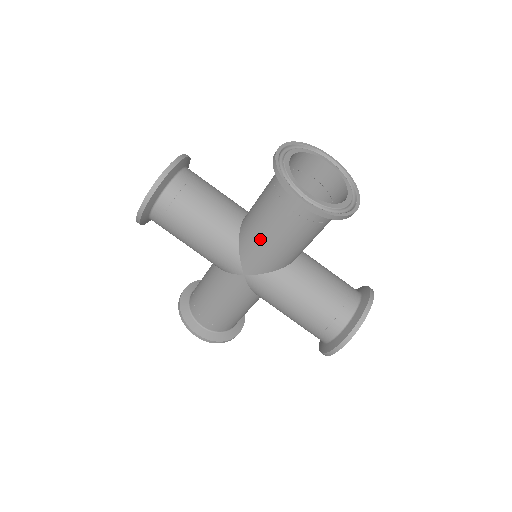
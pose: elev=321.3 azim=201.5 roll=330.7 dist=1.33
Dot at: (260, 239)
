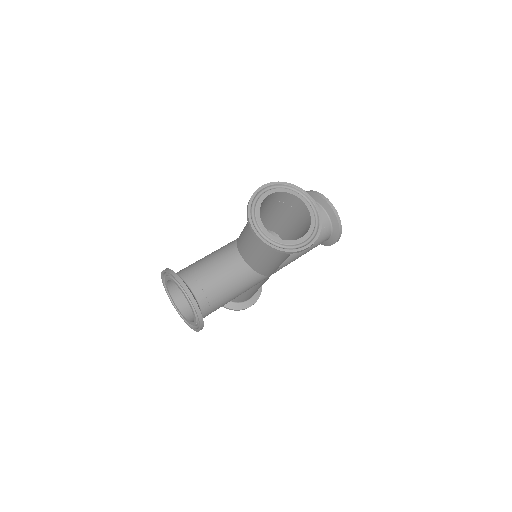
Dot at: (276, 265)
